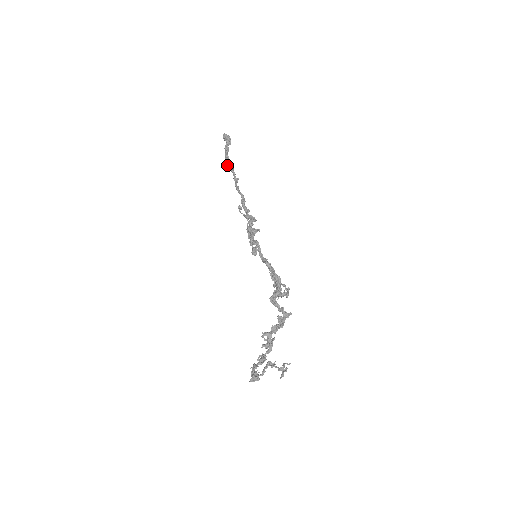
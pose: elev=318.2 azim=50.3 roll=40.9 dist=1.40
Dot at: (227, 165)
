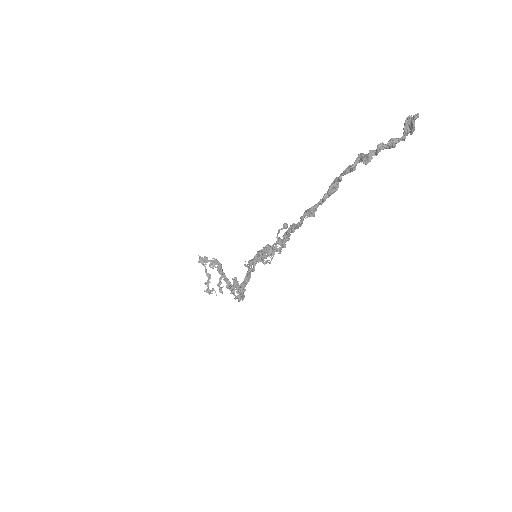
Dot at: (334, 180)
